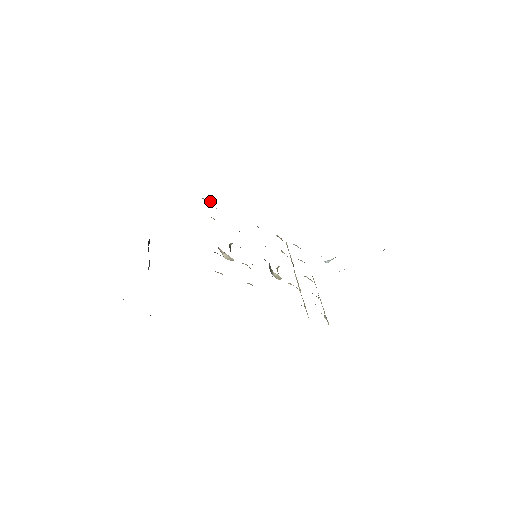
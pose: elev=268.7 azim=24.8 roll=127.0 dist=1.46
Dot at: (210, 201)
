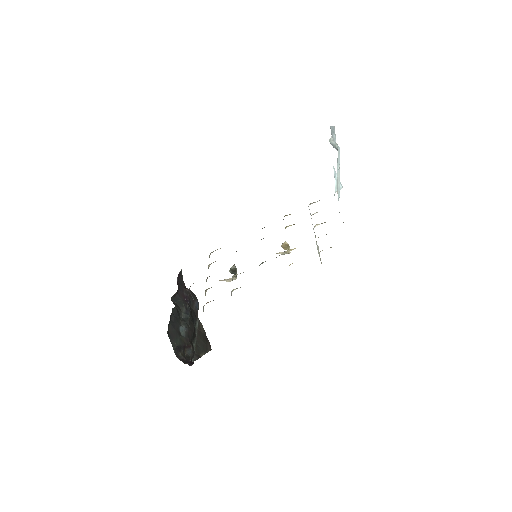
Dot at: occluded
